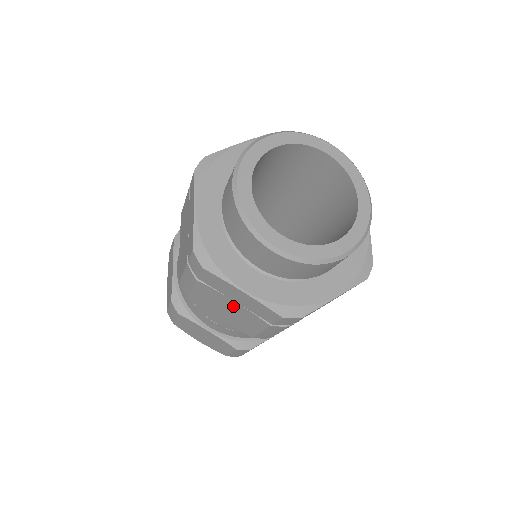
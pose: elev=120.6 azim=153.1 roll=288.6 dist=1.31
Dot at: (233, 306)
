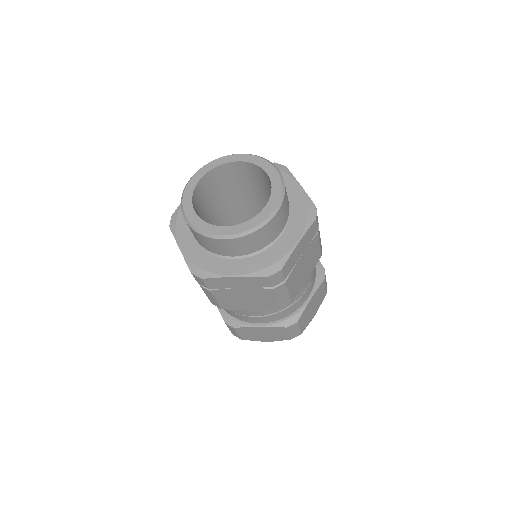
Dot at: occluded
